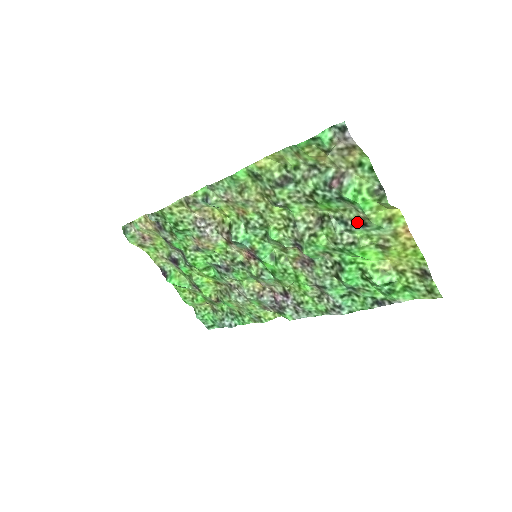
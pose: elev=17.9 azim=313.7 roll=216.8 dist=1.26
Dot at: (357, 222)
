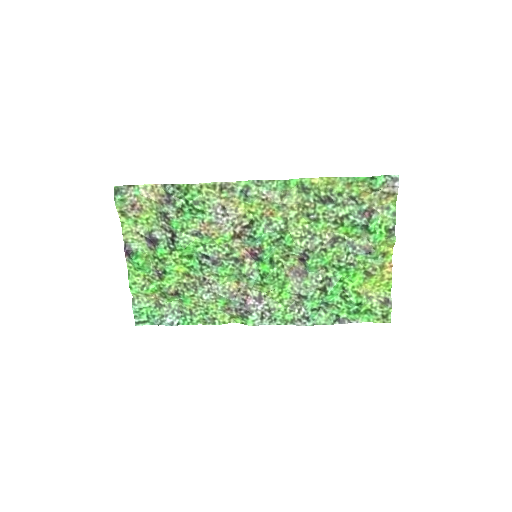
Dot at: (364, 249)
